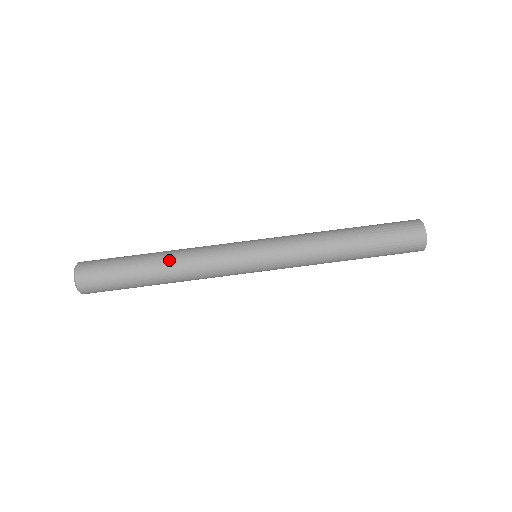
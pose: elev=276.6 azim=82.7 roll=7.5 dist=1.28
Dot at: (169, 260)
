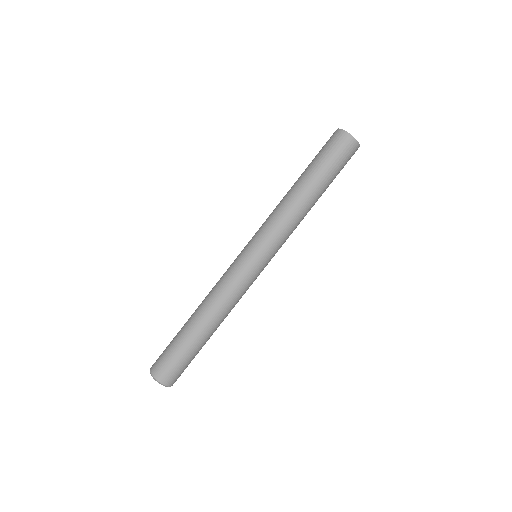
Dot at: (210, 318)
